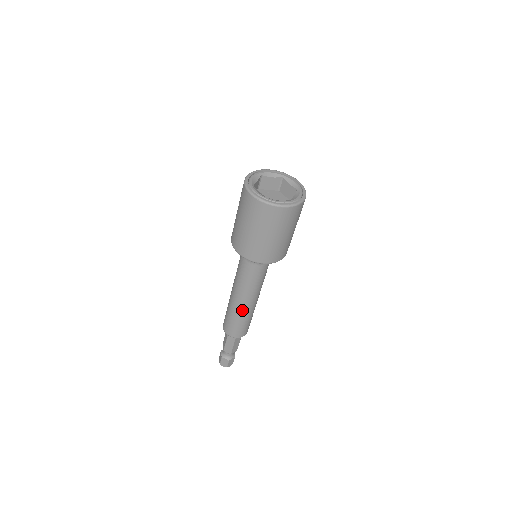
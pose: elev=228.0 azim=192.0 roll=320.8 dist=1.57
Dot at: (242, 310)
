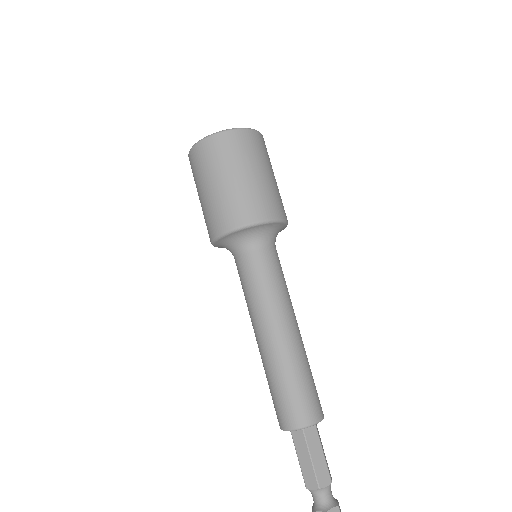
Dot at: (275, 353)
